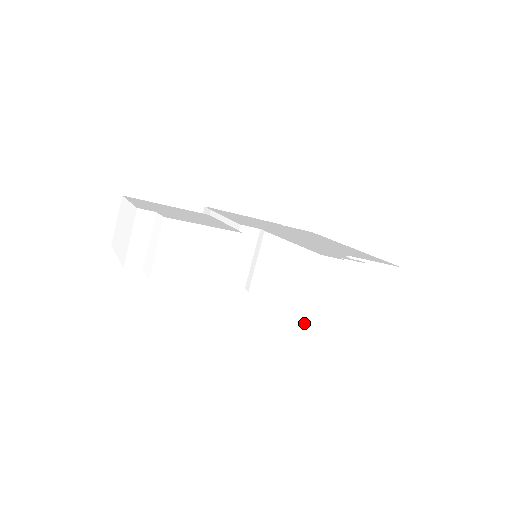
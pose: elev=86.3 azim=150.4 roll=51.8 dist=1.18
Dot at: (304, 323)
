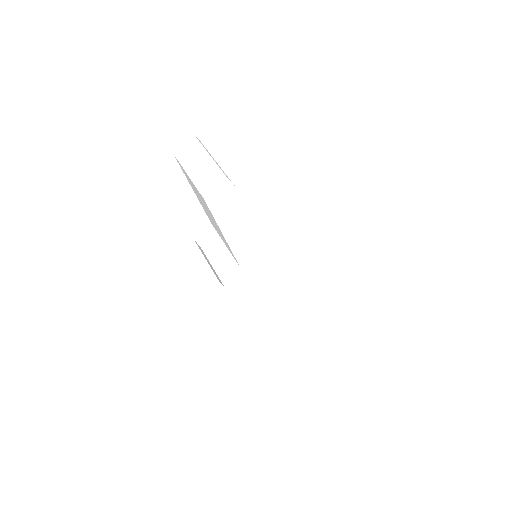
Dot at: (204, 193)
